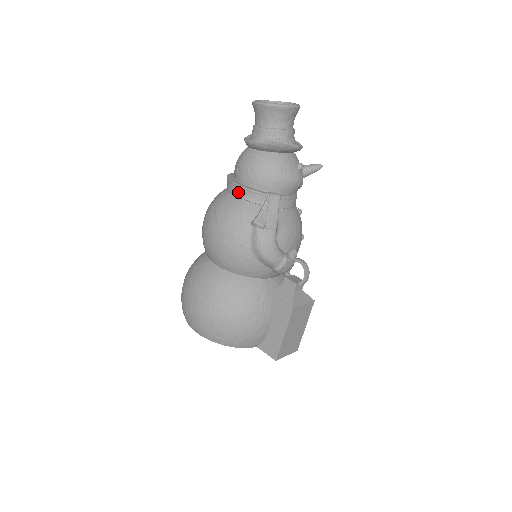
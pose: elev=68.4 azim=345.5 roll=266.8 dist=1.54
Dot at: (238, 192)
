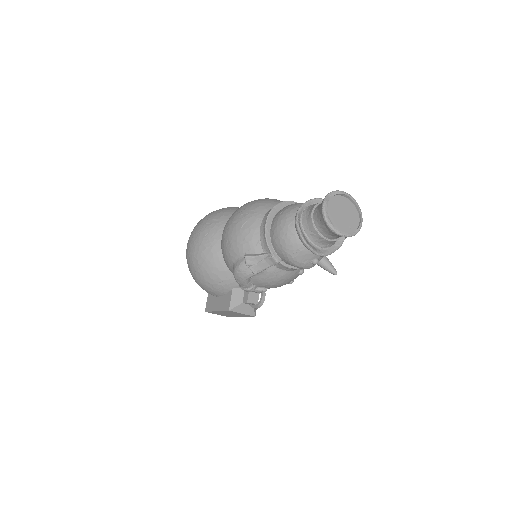
Dot at: (262, 227)
